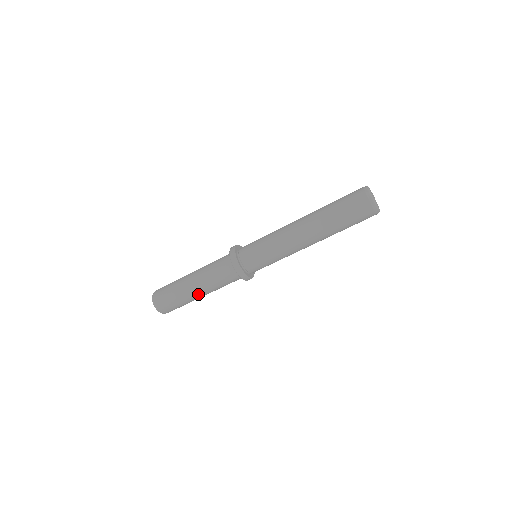
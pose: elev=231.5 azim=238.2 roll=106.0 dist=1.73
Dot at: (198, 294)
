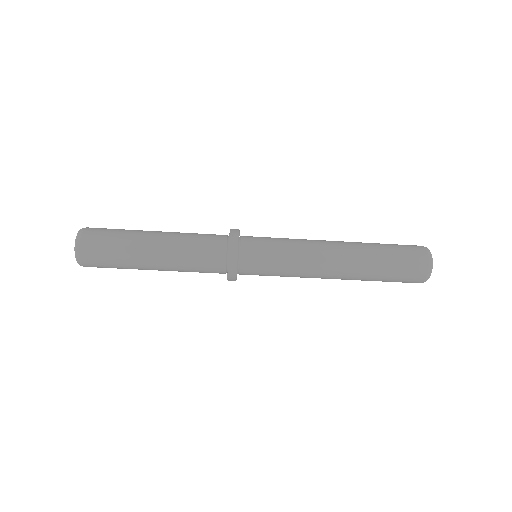
Dot at: (154, 268)
